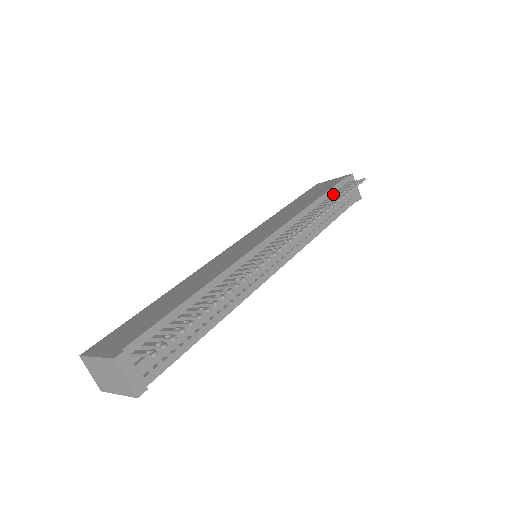
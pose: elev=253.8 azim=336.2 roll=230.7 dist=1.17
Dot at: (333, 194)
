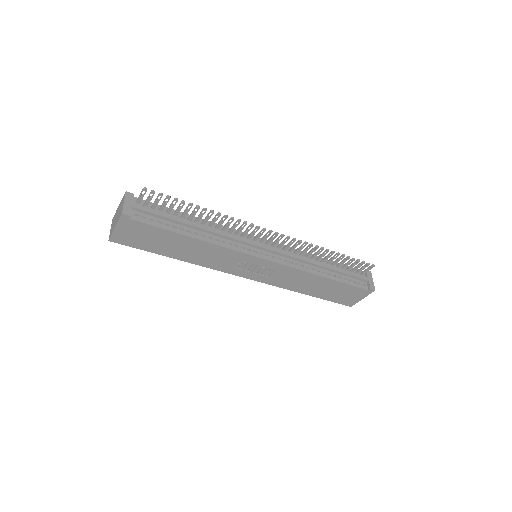
Dot at: (343, 266)
